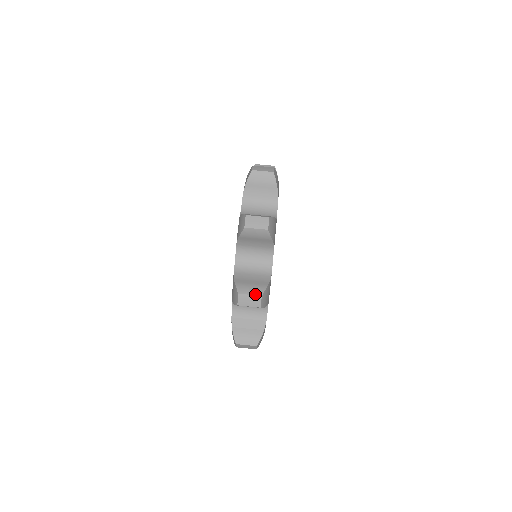
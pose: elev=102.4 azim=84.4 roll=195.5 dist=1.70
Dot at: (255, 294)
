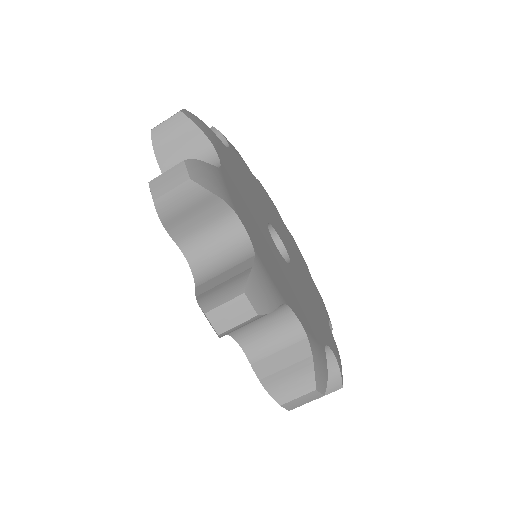
Dot at: (333, 391)
